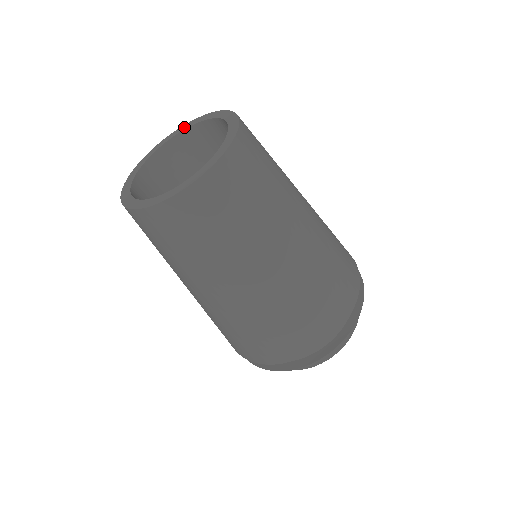
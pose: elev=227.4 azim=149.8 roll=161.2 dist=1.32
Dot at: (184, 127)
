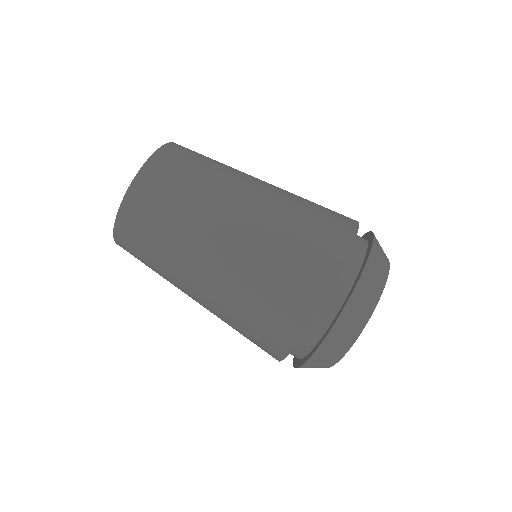
Dot at: occluded
